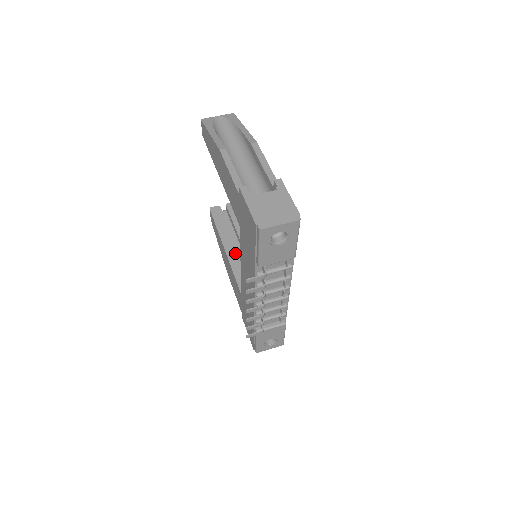
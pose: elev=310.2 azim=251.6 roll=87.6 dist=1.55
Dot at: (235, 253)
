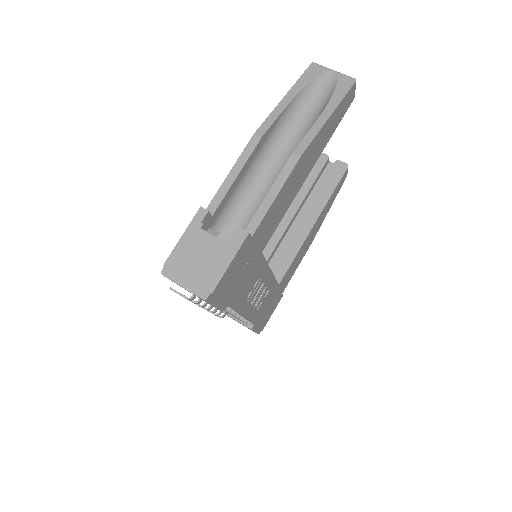
Dot at: (286, 222)
